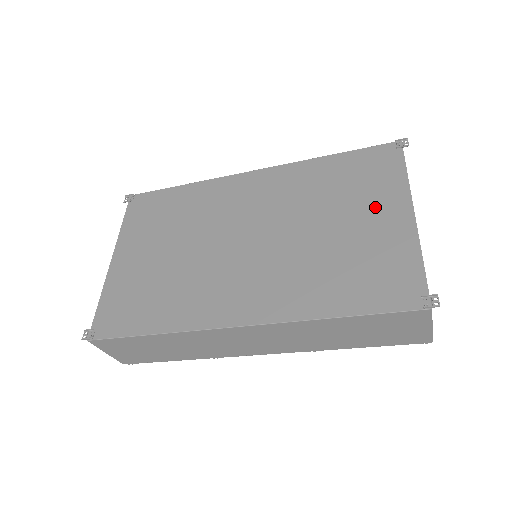
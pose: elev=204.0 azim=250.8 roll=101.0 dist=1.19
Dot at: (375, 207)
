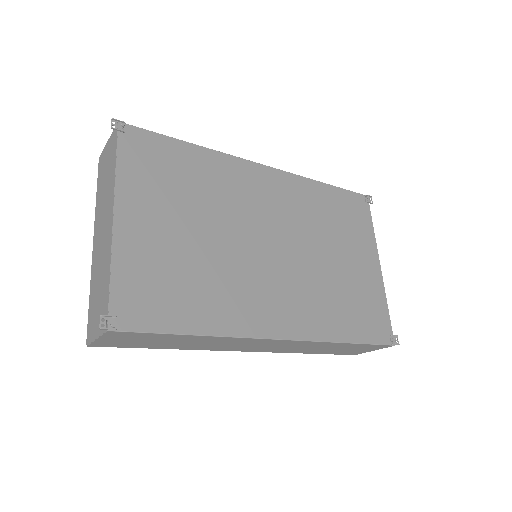
Dot at: (359, 251)
